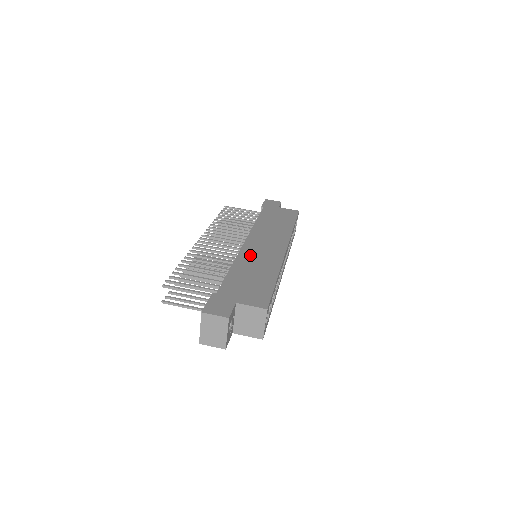
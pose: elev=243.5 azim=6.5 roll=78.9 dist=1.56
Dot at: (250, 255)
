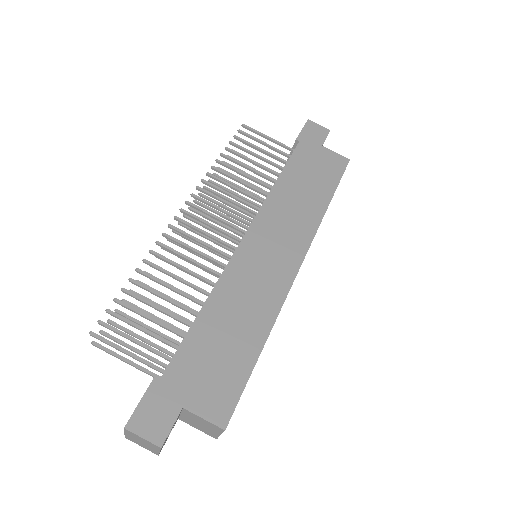
Dot at: (240, 278)
